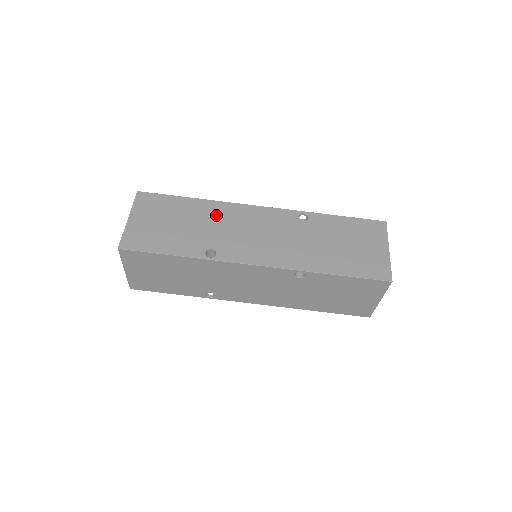
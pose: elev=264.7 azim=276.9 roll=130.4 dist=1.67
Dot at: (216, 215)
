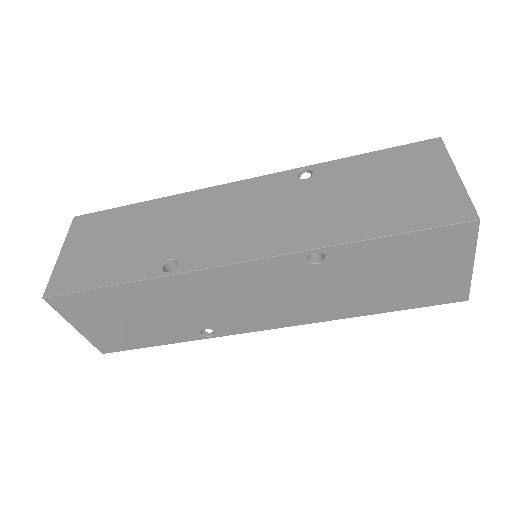
Dot at: (176, 212)
